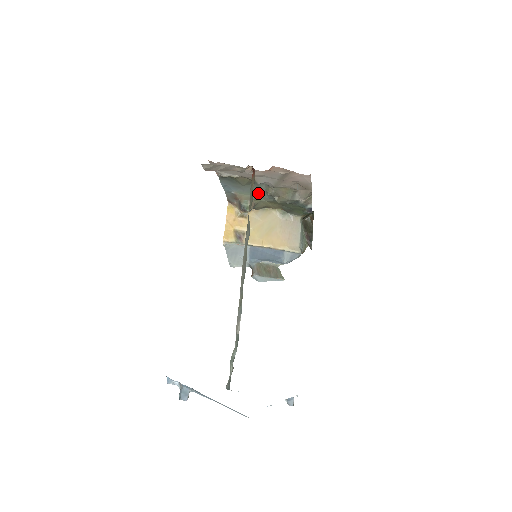
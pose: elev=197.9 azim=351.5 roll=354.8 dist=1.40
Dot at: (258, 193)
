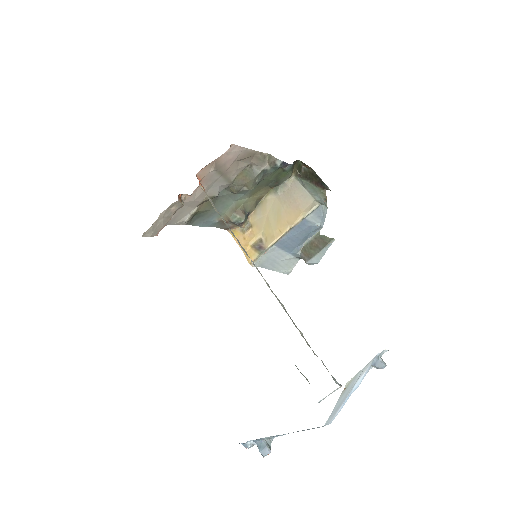
Dot at: (232, 201)
